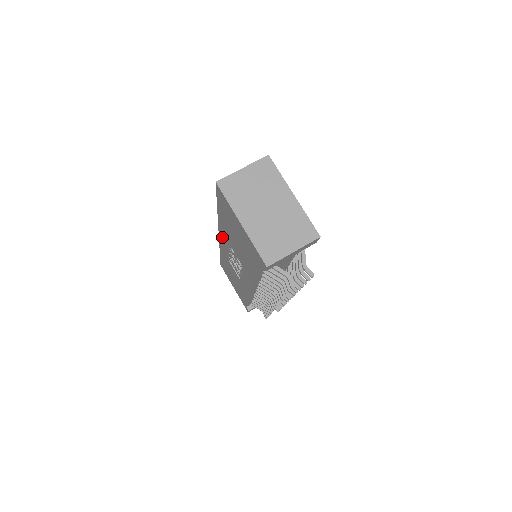
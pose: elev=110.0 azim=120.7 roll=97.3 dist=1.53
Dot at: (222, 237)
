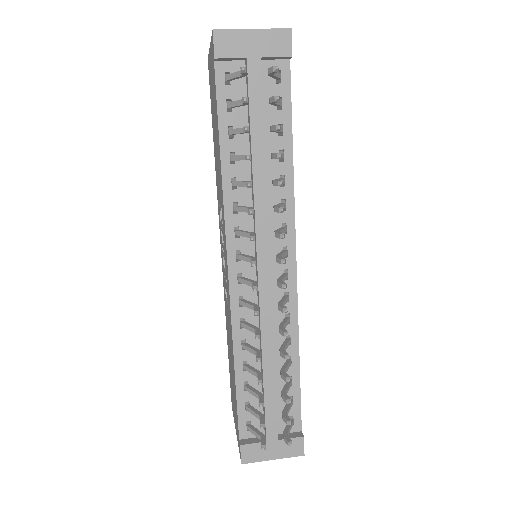
Dot at: occluded
